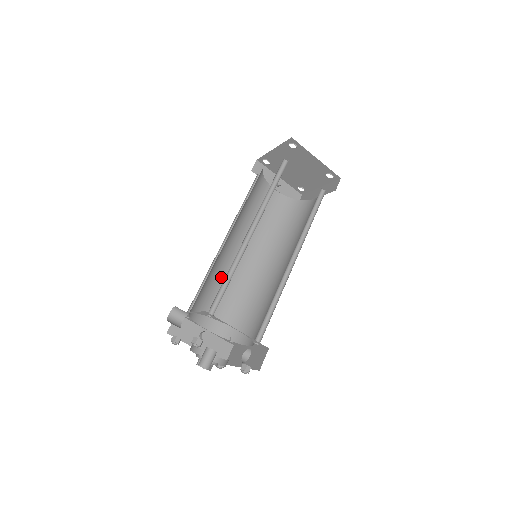
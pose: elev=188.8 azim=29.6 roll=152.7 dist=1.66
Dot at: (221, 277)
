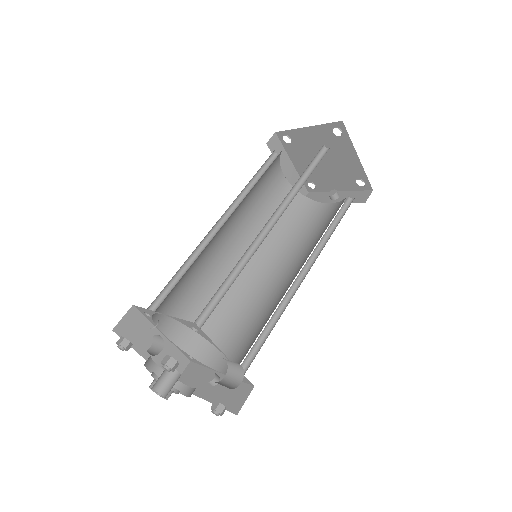
Dot at: (246, 308)
